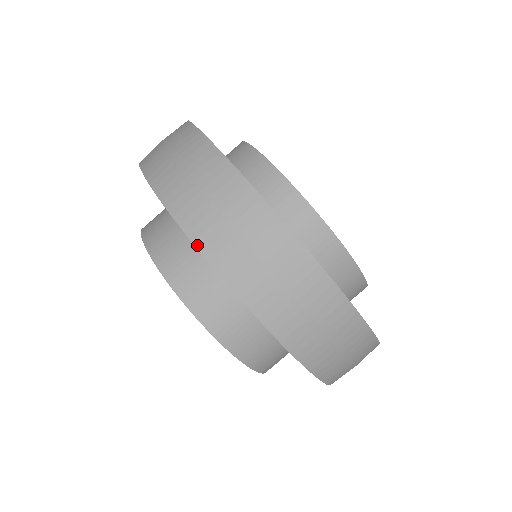
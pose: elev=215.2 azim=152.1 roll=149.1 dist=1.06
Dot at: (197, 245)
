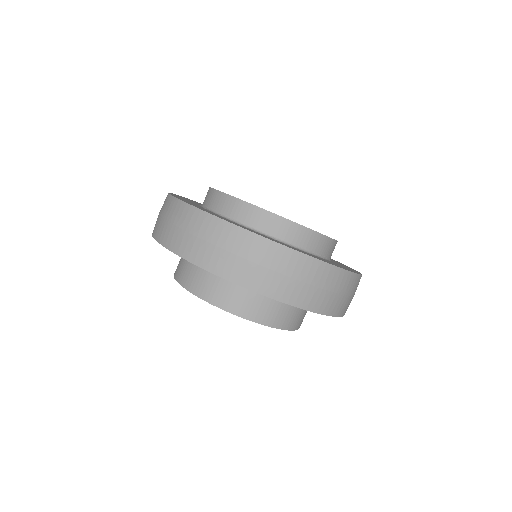
Dot at: (155, 239)
